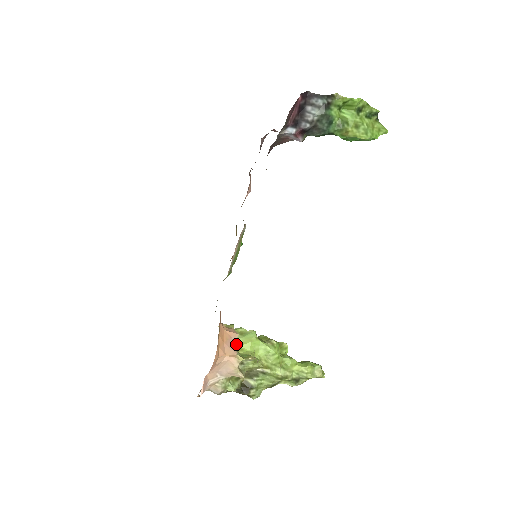
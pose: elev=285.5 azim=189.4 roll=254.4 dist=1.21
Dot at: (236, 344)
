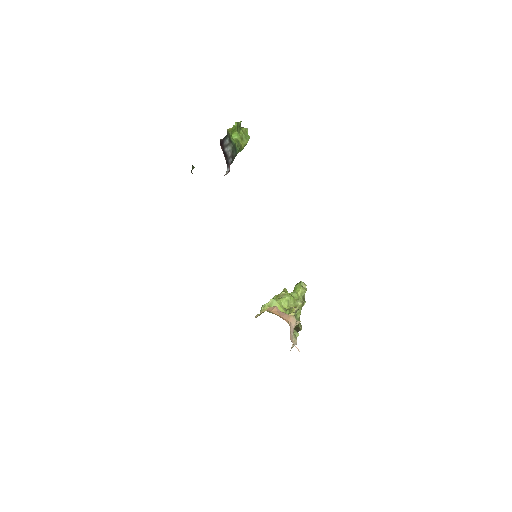
Dot at: occluded
